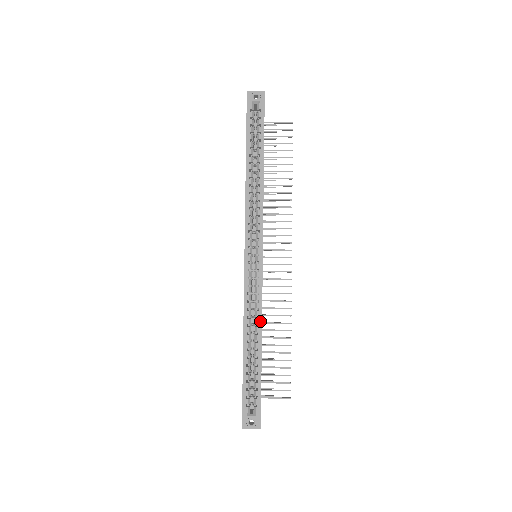
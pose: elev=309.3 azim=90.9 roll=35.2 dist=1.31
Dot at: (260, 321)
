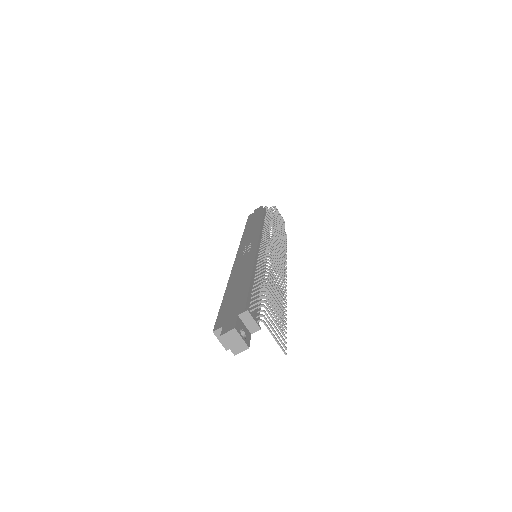
Dot at: occluded
